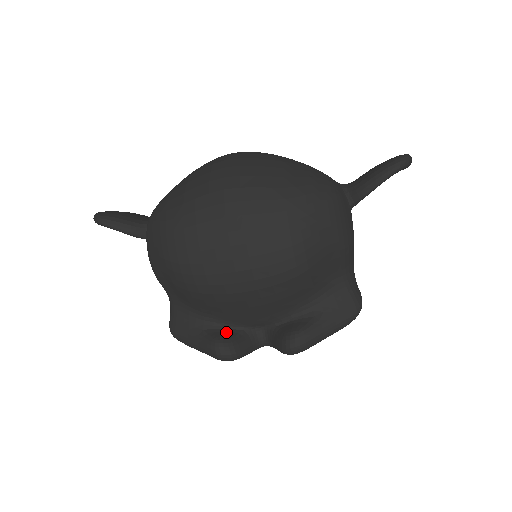
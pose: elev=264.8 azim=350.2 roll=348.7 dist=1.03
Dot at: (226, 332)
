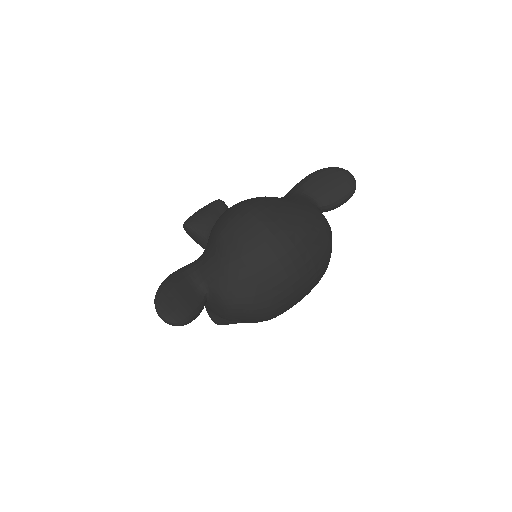
Dot at: occluded
